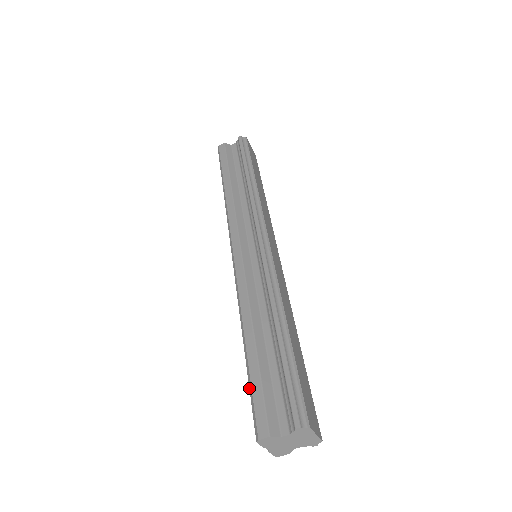
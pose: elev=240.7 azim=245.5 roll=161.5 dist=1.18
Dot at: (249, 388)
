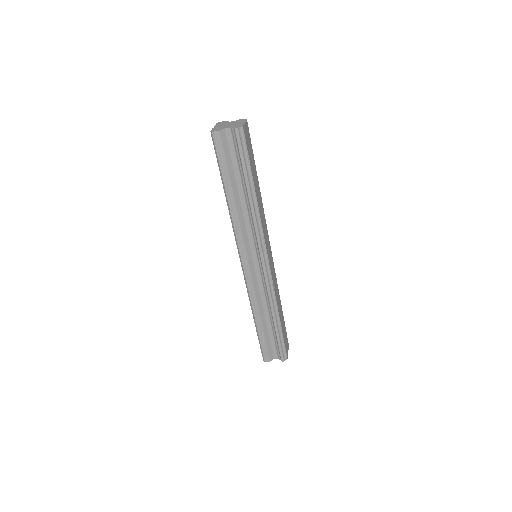
Dot at: (259, 342)
